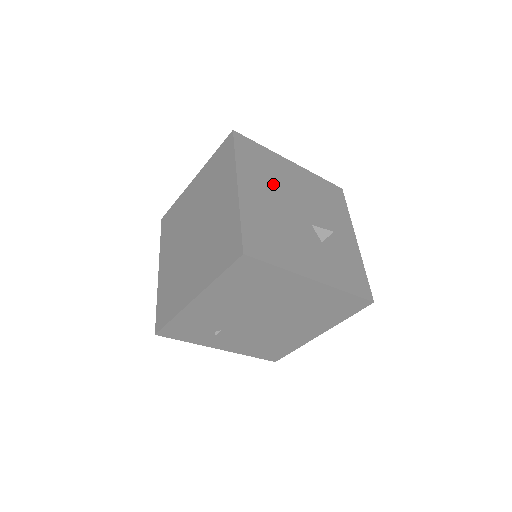
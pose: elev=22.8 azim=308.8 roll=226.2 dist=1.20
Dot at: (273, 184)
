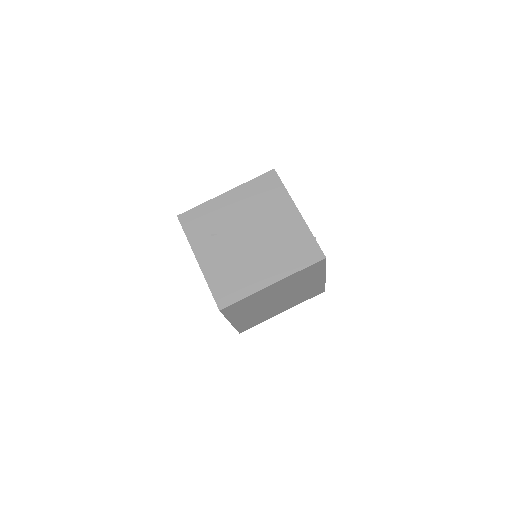
Dot at: occluded
